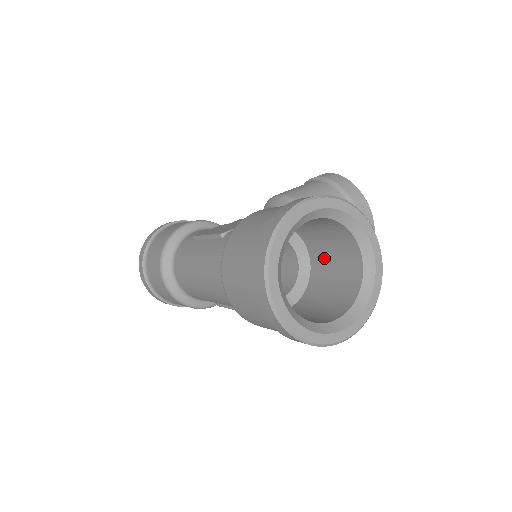
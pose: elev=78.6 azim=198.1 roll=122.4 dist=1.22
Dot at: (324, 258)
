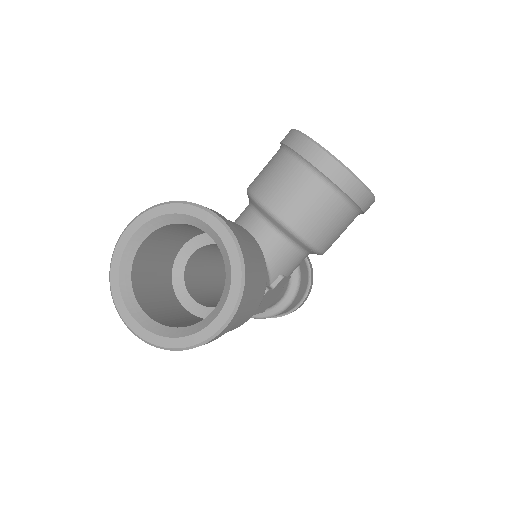
Dot at: occluded
